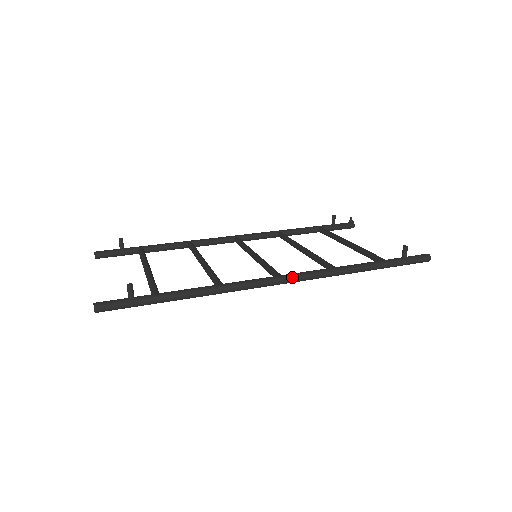
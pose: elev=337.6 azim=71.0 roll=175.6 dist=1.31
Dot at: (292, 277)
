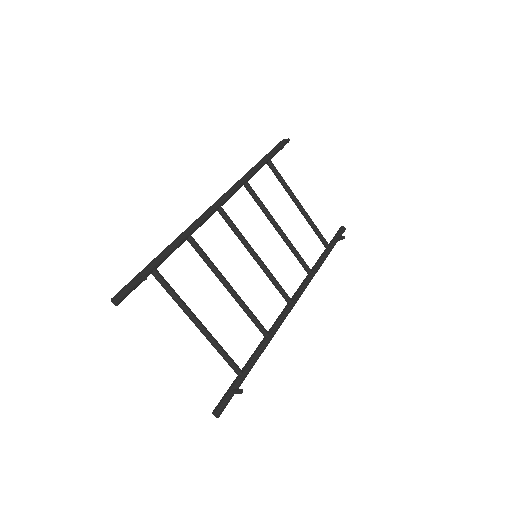
Dot at: occluded
